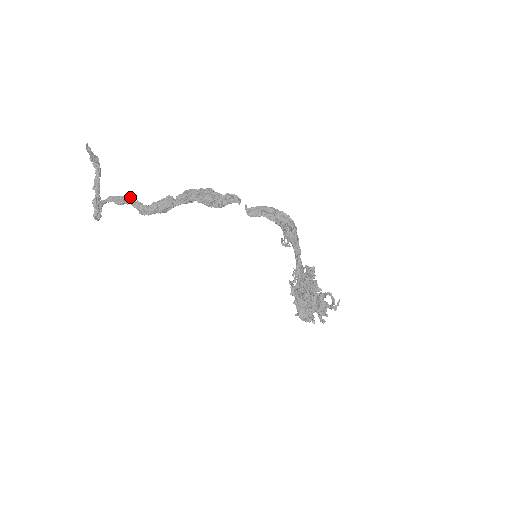
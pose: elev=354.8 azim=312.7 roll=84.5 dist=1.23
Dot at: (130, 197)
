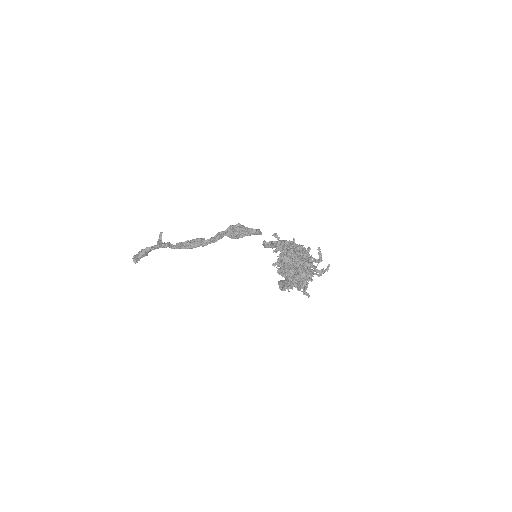
Dot at: (171, 244)
